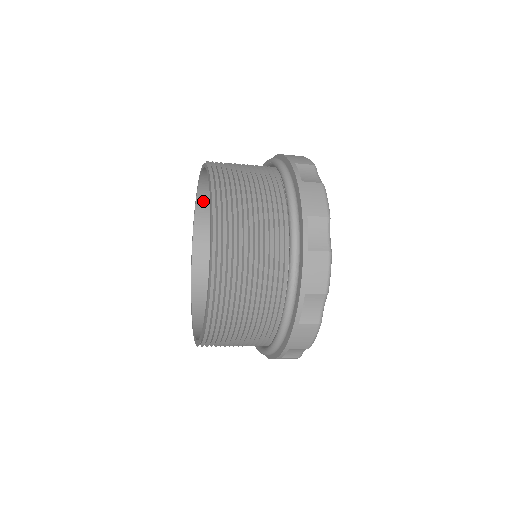
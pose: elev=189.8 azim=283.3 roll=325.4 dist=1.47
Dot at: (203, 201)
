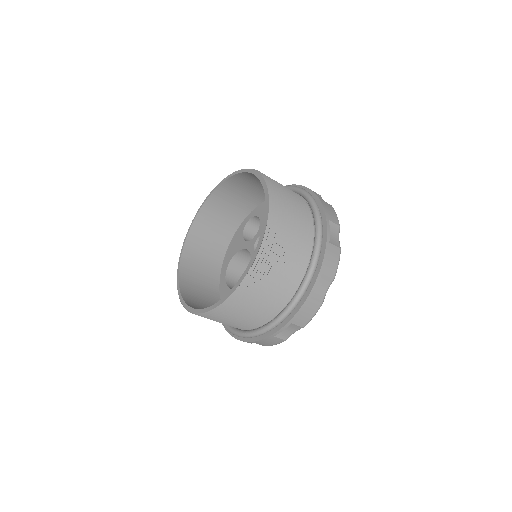
Dot at: (190, 244)
